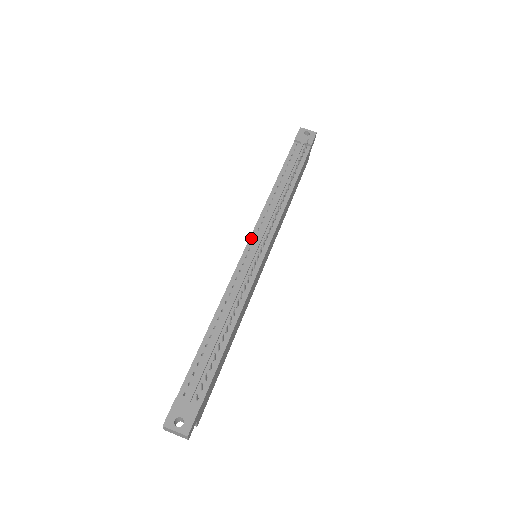
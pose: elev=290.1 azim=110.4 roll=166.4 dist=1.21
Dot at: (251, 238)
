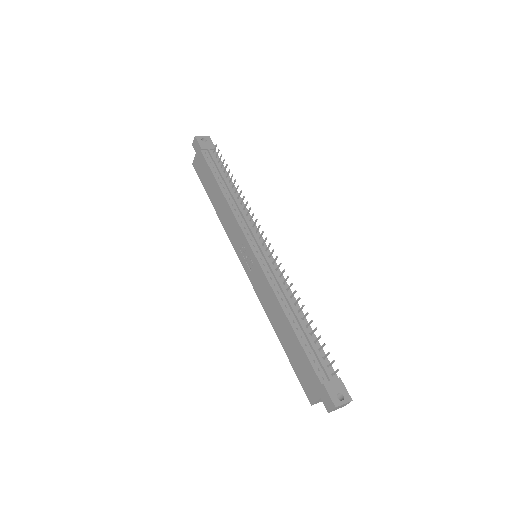
Dot at: (250, 243)
